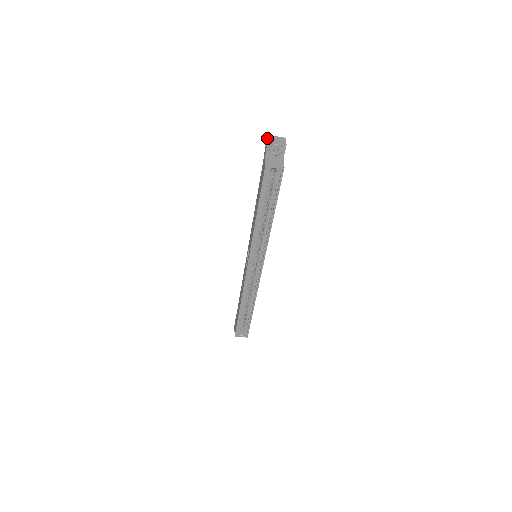
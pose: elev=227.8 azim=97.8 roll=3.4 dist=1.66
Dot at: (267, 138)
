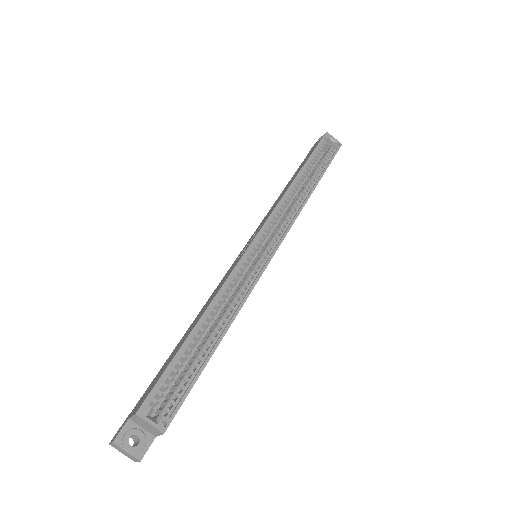
Dot at: occluded
